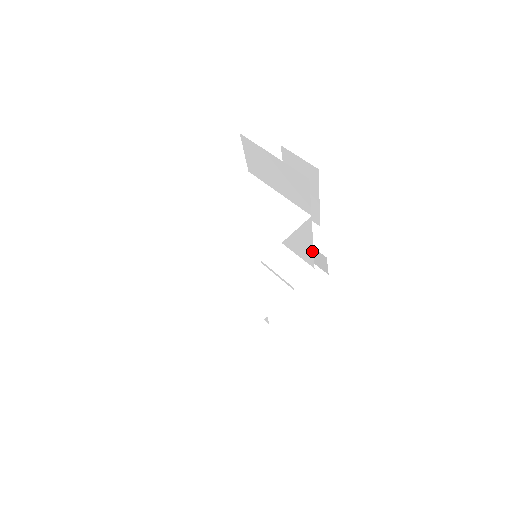
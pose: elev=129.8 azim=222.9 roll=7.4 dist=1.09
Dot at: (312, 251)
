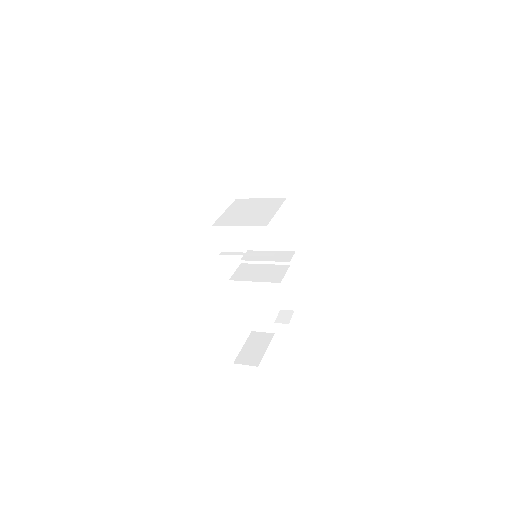
Dot at: (291, 233)
